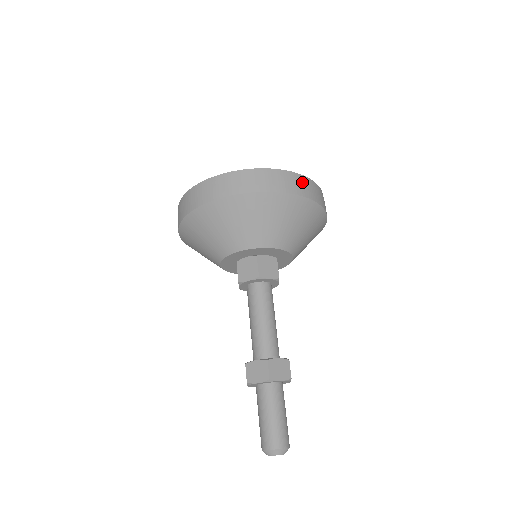
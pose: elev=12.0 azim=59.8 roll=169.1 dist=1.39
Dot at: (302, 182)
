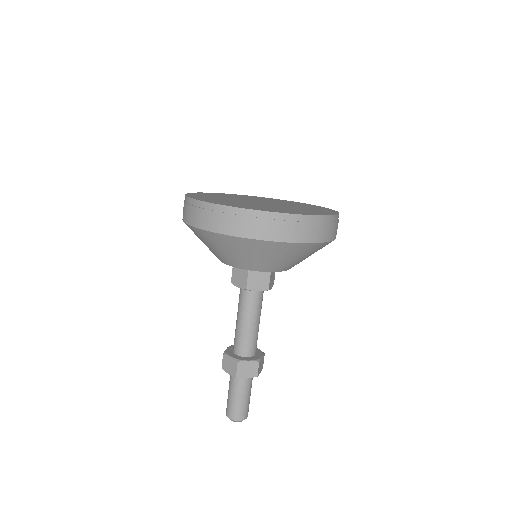
Dot at: (297, 225)
